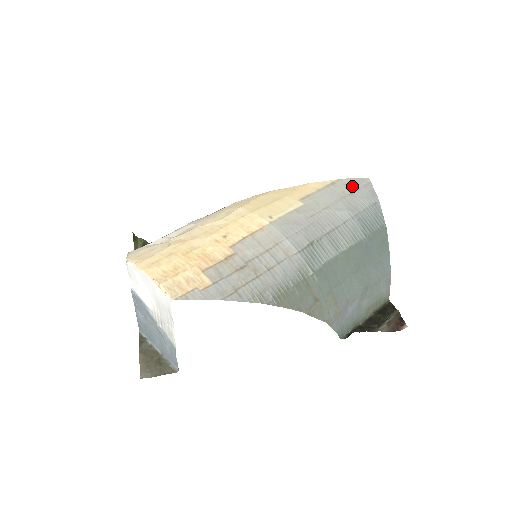
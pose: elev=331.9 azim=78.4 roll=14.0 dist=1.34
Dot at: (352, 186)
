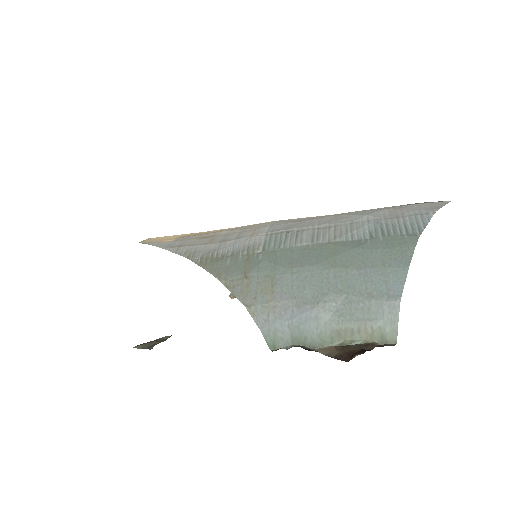
Dot at: (413, 204)
